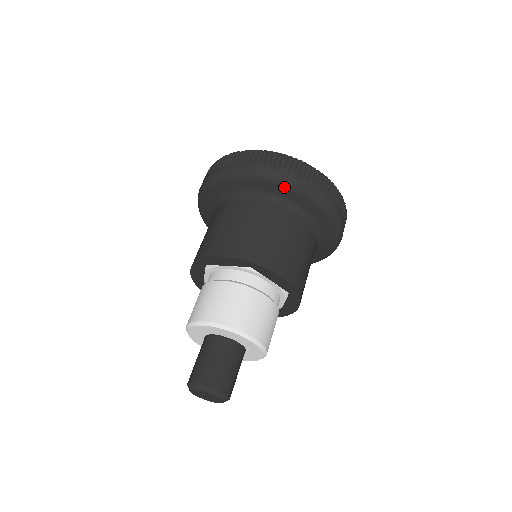
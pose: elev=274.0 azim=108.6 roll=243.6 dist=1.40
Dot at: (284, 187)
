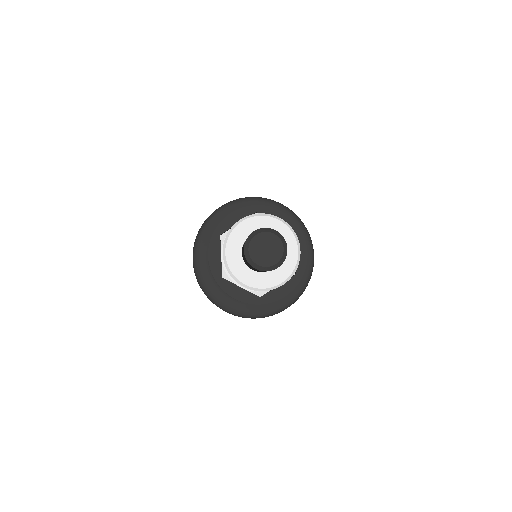
Dot at: (255, 202)
